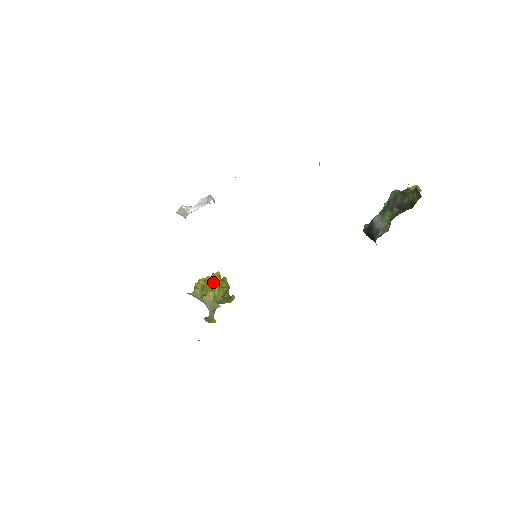
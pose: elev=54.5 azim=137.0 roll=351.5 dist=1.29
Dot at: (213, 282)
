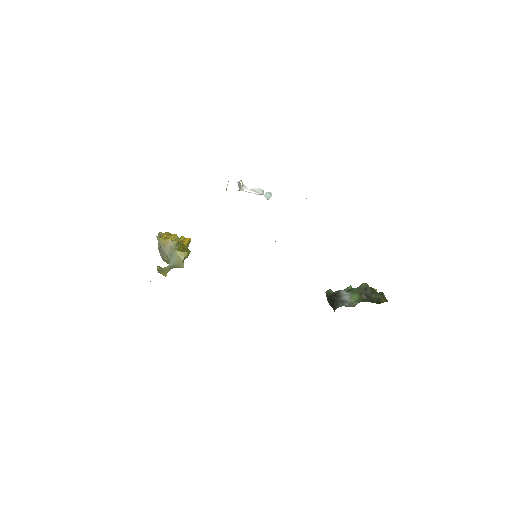
Dot at: occluded
